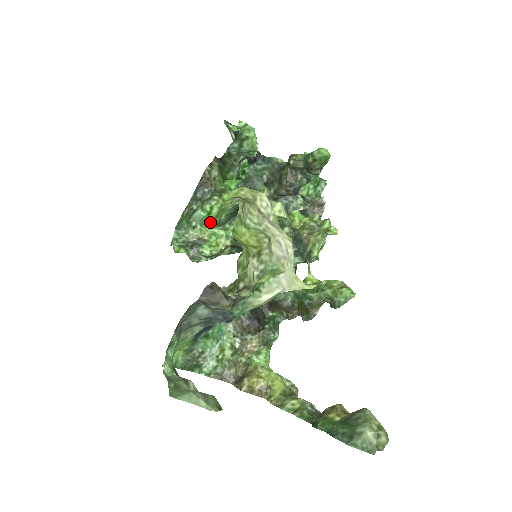
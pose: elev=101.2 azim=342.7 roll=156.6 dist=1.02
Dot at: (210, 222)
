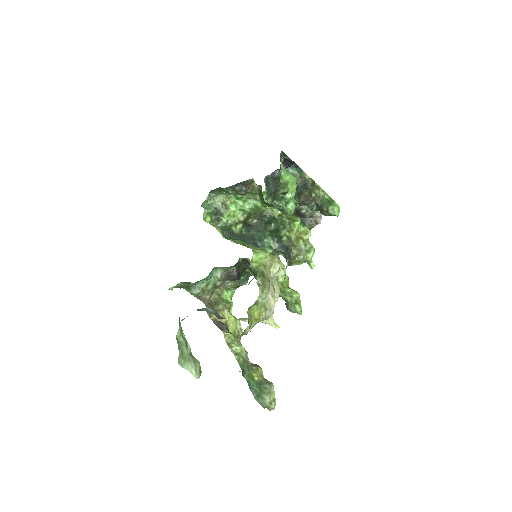
Dot at: occluded
